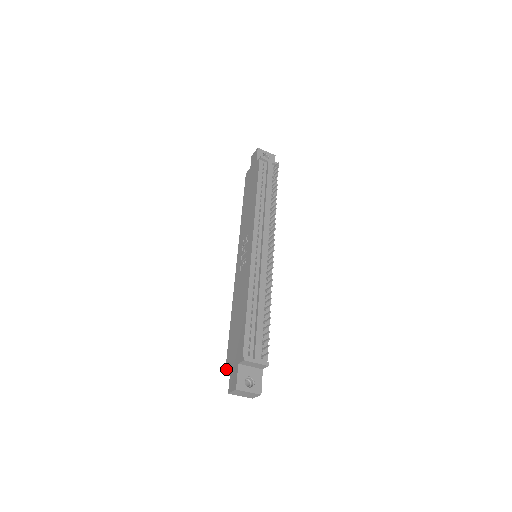
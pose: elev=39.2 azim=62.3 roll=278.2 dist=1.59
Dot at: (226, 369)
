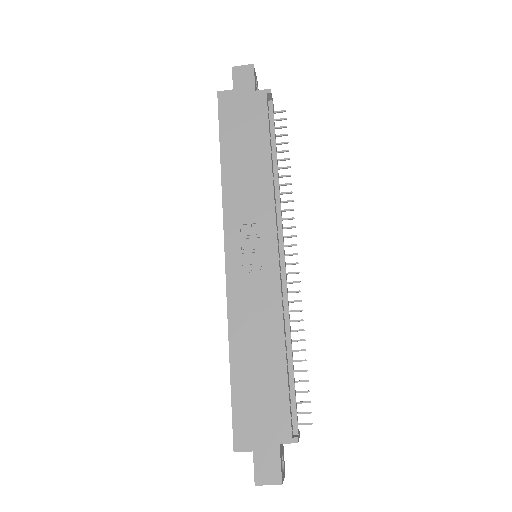
Dot at: (237, 443)
